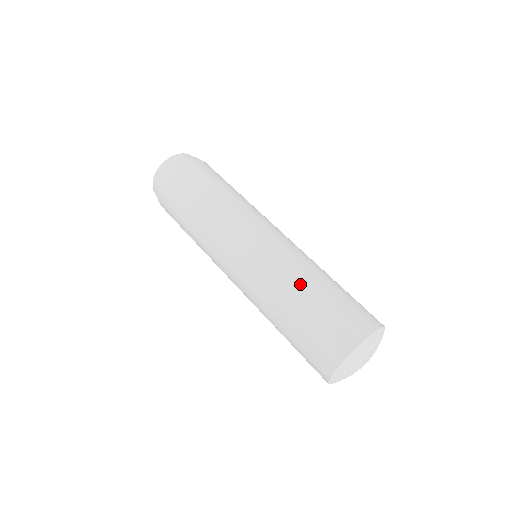
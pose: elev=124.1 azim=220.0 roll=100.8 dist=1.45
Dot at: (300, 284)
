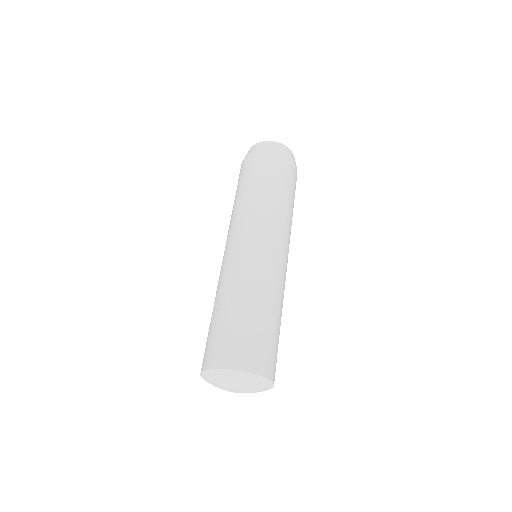
Dot at: (254, 297)
